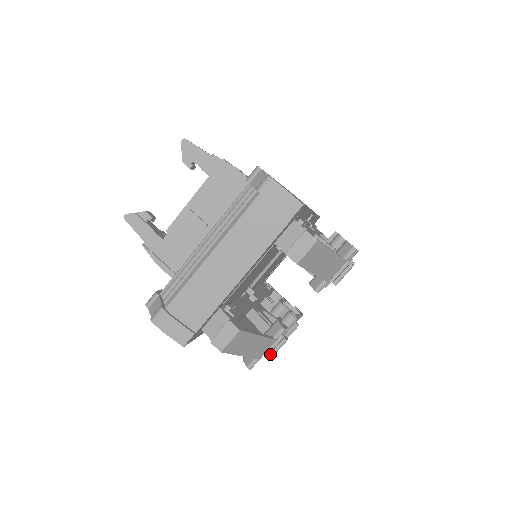
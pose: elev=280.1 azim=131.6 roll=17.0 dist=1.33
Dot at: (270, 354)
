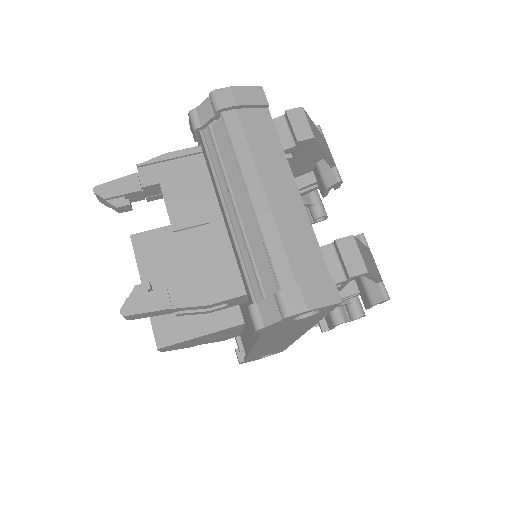
Dot at: occluded
